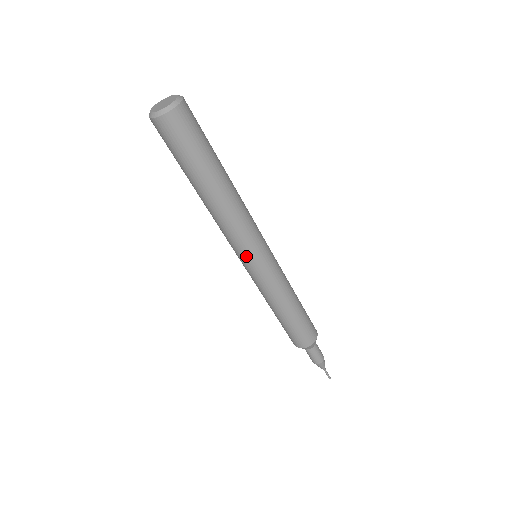
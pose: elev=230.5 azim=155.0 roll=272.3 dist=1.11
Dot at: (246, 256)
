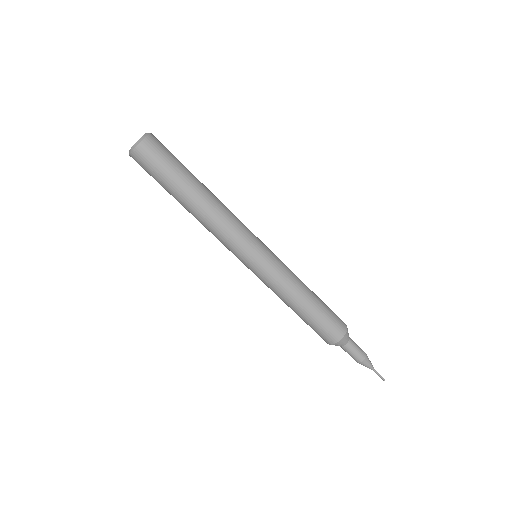
Dot at: (237, 257)
